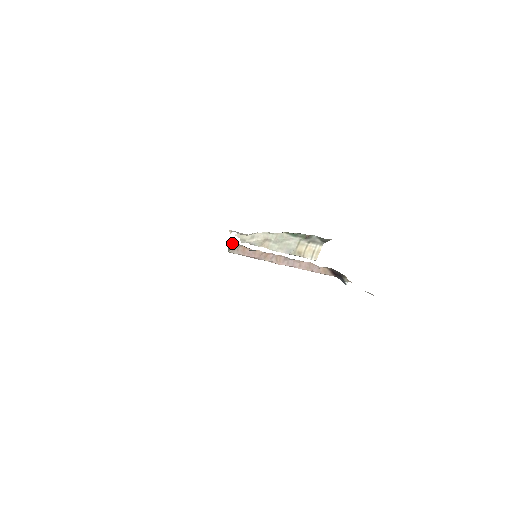
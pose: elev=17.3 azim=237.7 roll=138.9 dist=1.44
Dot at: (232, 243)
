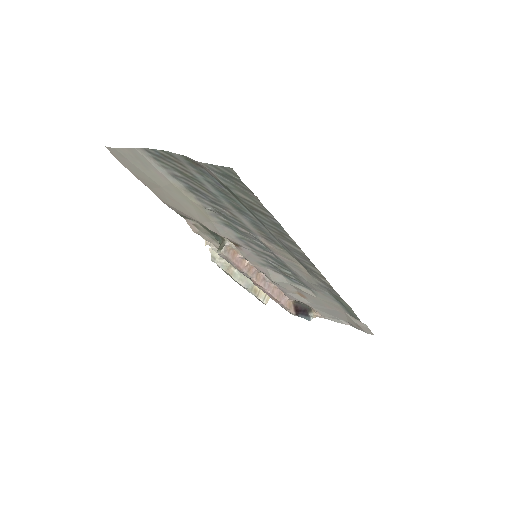
Dot at: (226, 242)
